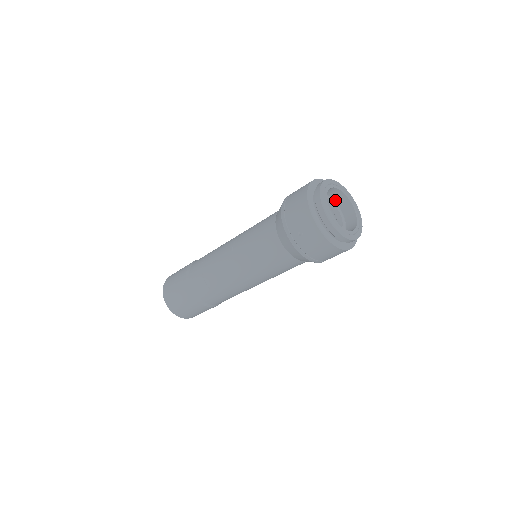
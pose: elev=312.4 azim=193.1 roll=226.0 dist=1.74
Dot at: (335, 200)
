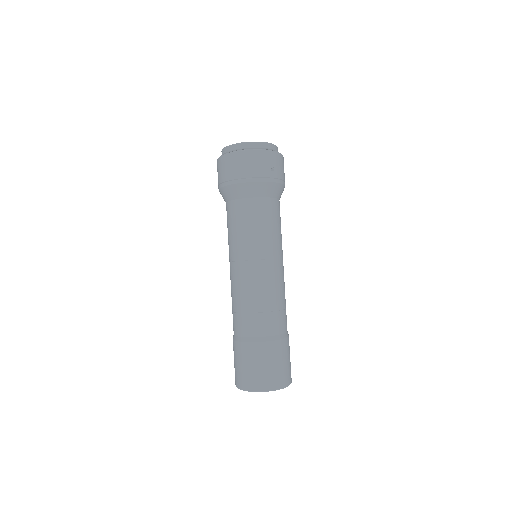
Dot at: occluded
